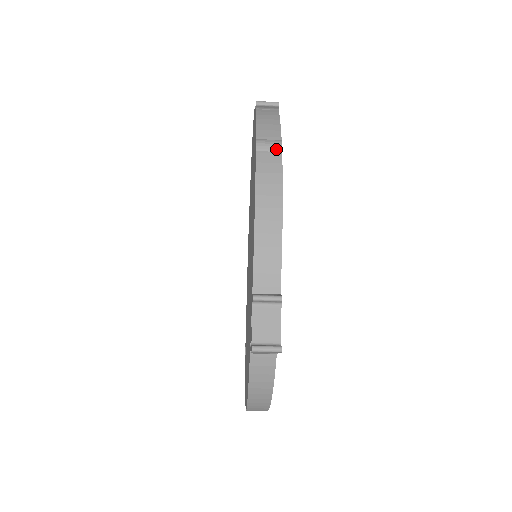
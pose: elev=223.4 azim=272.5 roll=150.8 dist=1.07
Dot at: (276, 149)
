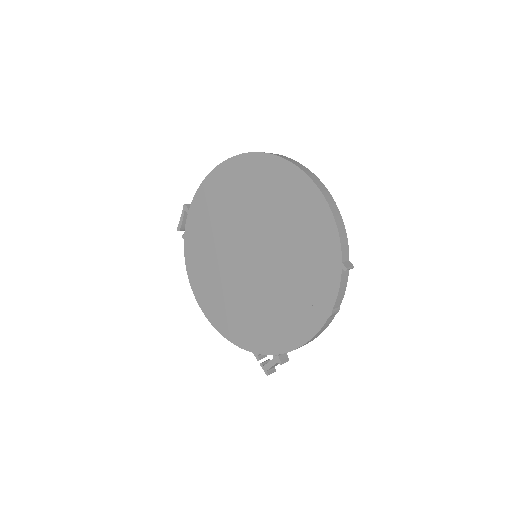
Dot at: occluded
